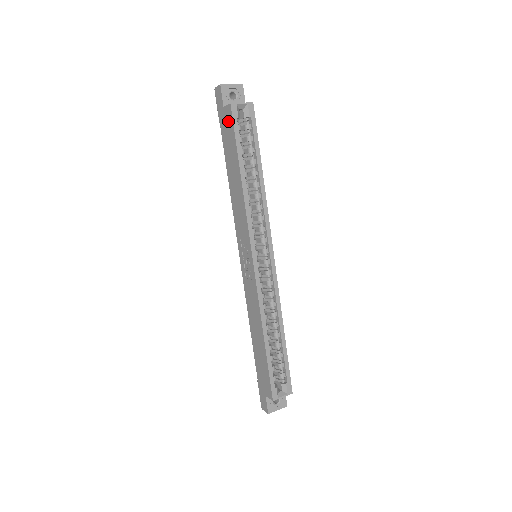
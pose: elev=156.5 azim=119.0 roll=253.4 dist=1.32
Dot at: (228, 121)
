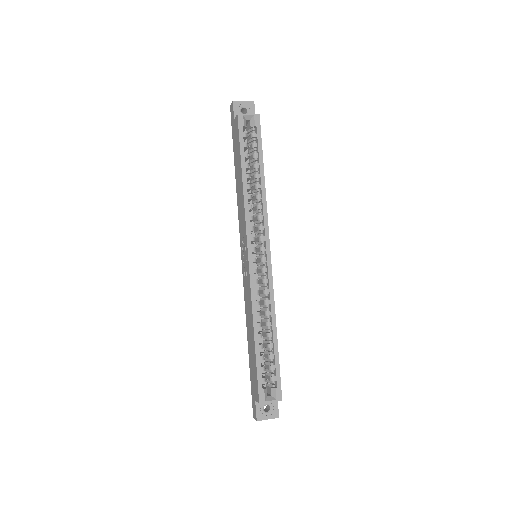
Dot at: (236, 130)
